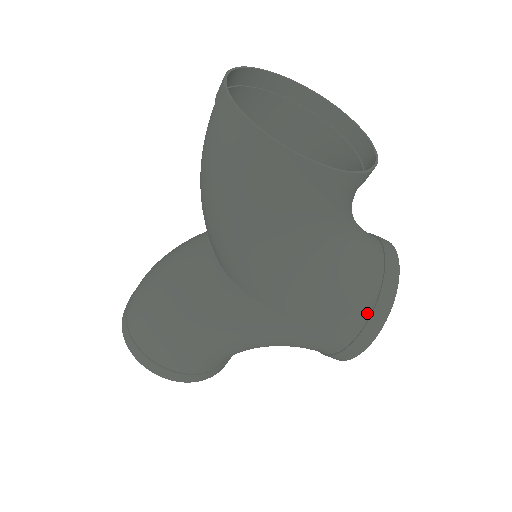
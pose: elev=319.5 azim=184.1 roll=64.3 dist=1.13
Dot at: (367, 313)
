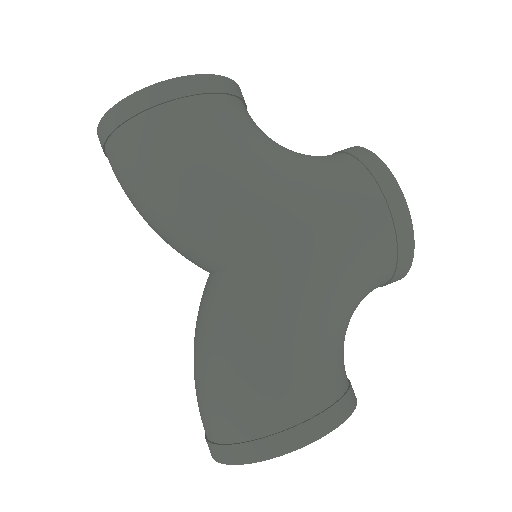
Dot at: (364, 171)
